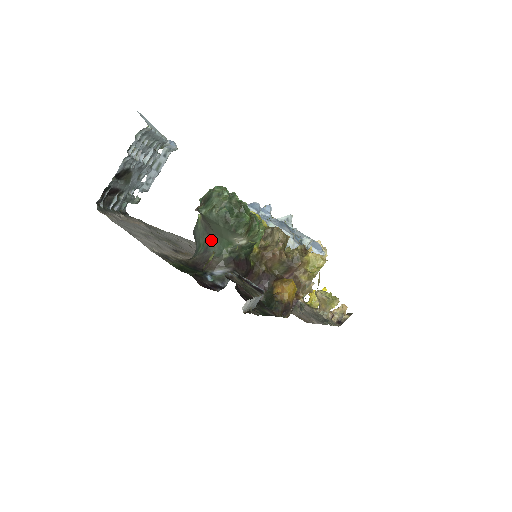
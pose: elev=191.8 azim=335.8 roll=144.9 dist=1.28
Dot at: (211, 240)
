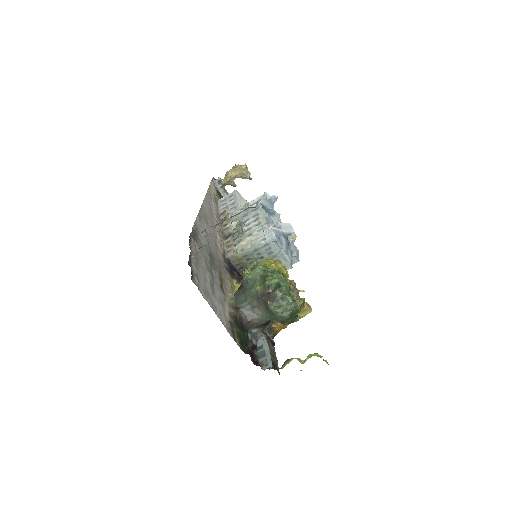
Dot at: (259, 307)
